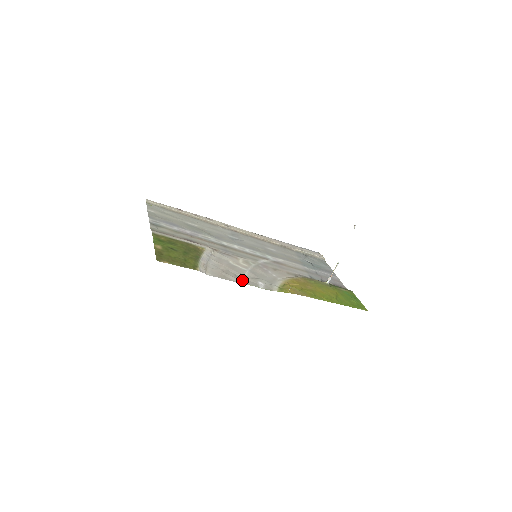
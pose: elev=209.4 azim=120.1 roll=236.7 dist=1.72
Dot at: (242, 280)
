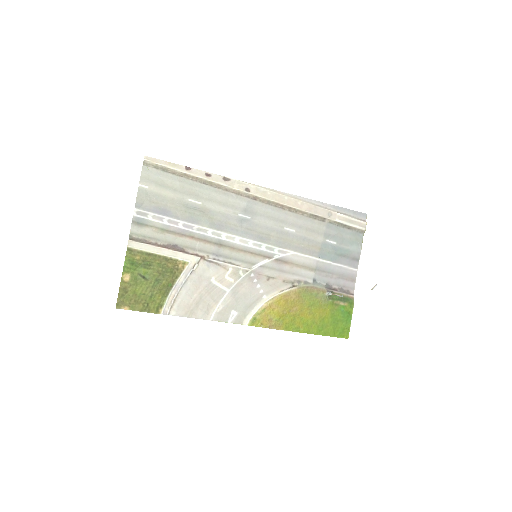
Dot at: (211, 313)
